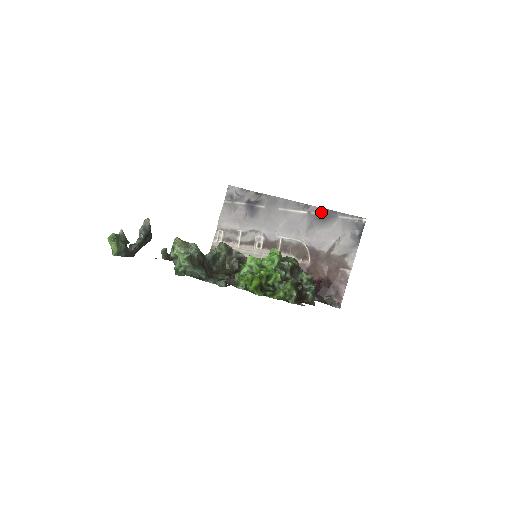
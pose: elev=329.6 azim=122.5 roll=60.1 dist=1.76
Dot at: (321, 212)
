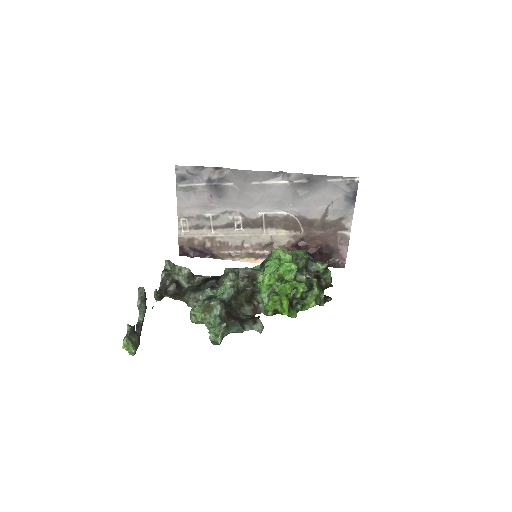
Dot at: (305, 178)
